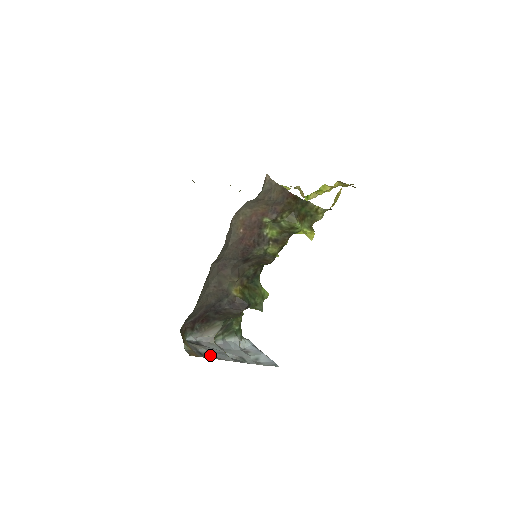
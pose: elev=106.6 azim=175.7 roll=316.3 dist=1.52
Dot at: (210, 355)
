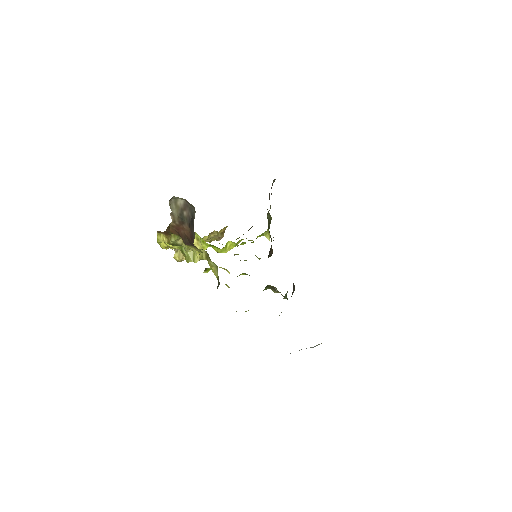
Dot at: occluded
